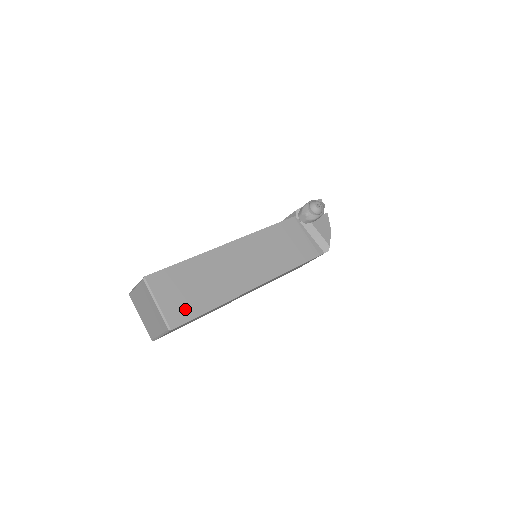
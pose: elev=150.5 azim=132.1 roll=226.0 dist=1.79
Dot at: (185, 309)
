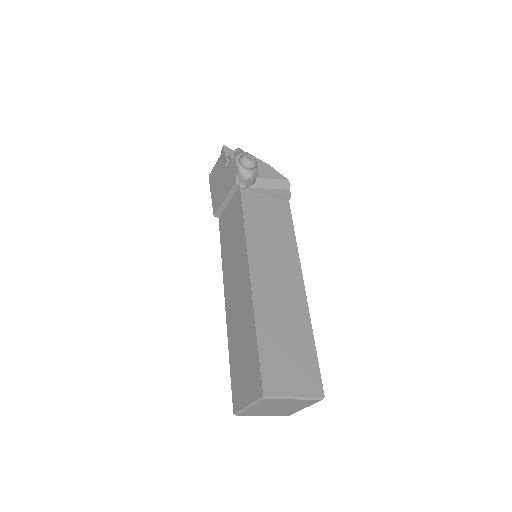
Dot at: (308, 370)
